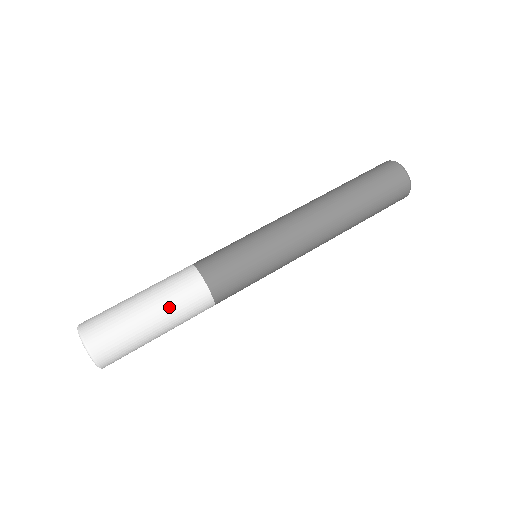
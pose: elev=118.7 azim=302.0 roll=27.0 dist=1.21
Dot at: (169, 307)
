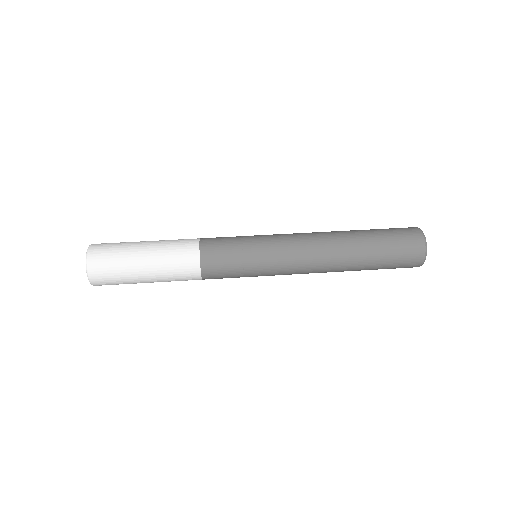
Dot at: (163, 269)
